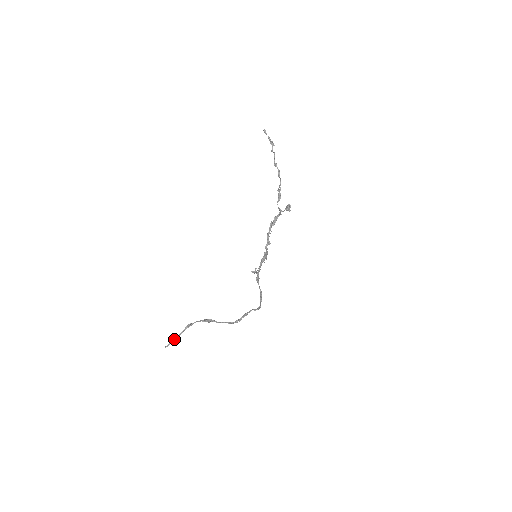
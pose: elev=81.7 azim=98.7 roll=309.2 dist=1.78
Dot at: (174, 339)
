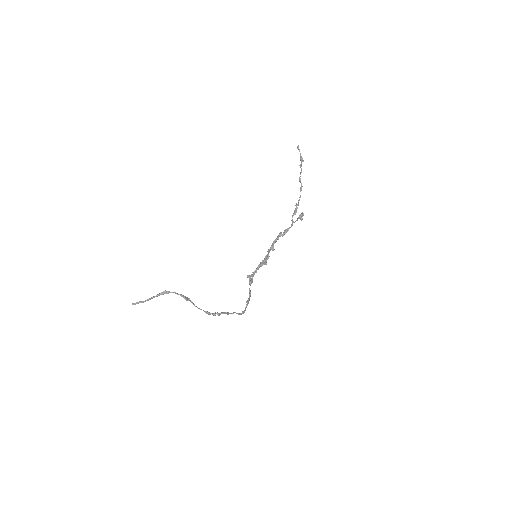
Dot at: occluded
